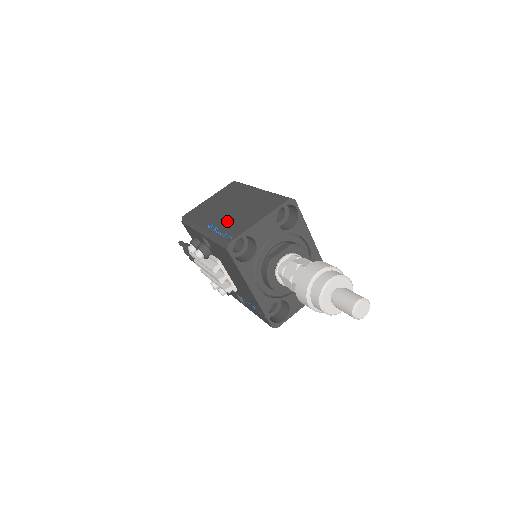
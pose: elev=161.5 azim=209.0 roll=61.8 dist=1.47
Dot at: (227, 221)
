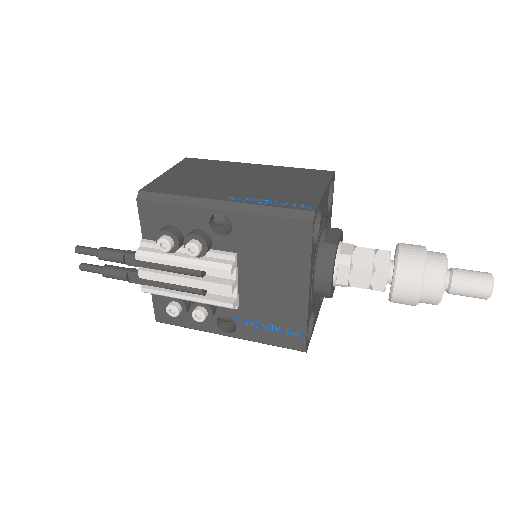
Dot at: (262, 192)
